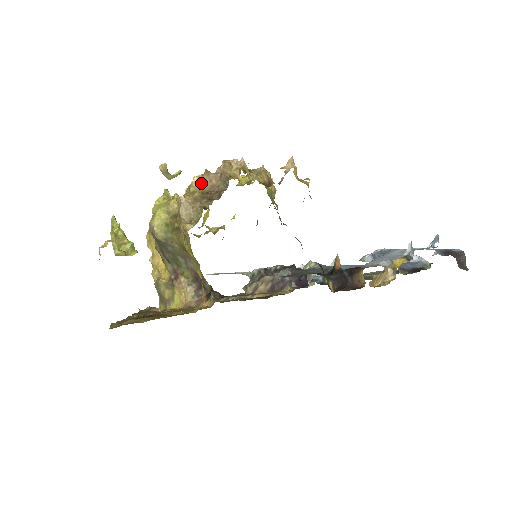
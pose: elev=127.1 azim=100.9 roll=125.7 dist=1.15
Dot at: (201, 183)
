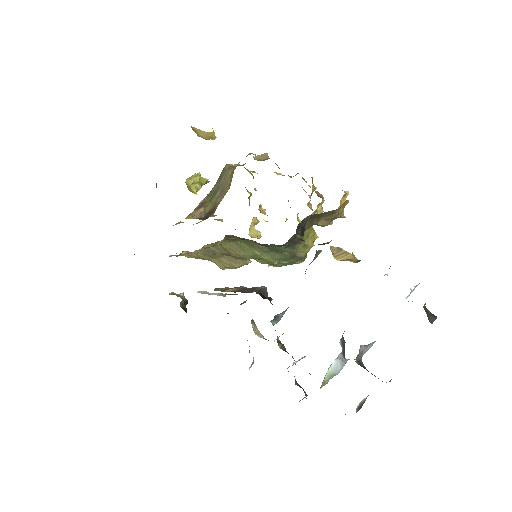
Dot at: occluded
